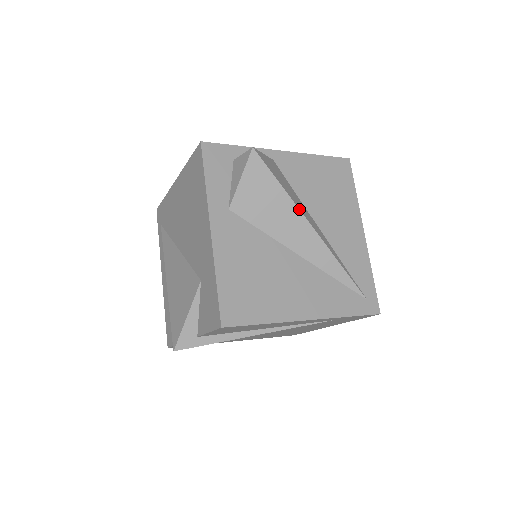
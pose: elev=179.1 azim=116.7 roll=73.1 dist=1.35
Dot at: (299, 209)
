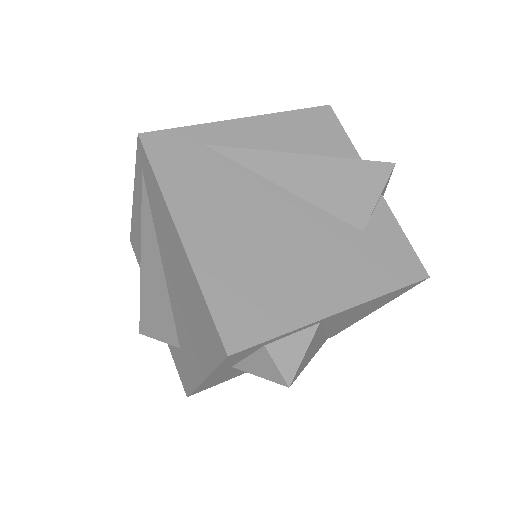
Dot at: occluded
